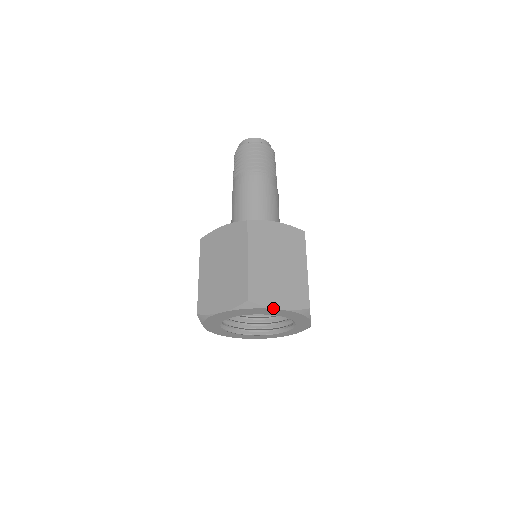
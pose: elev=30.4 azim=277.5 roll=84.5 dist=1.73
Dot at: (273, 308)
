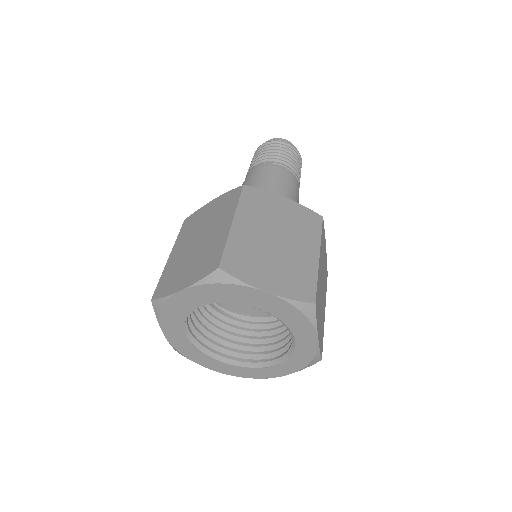
Dot at: (256, 287)
